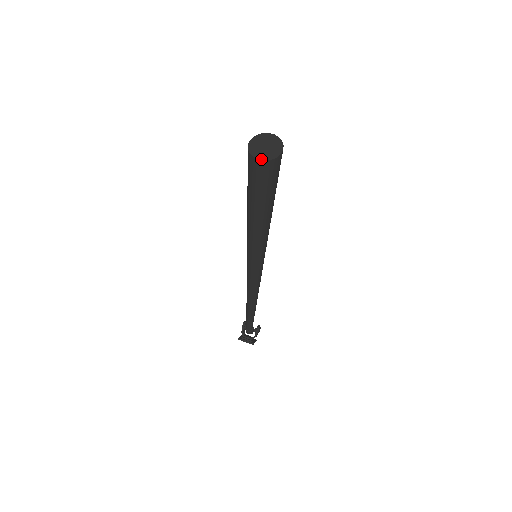
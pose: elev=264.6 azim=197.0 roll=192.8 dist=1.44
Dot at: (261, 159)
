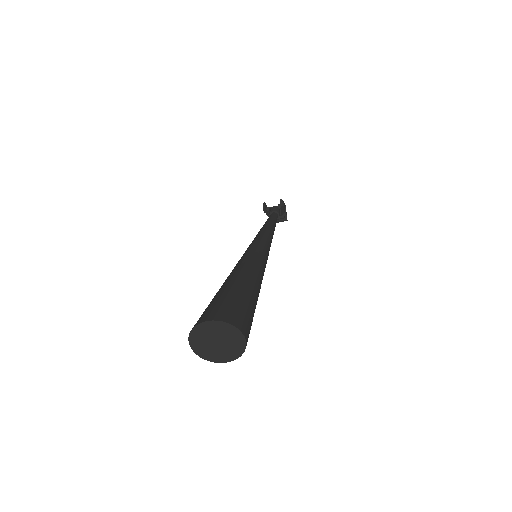
Dot at: (227, 361)
